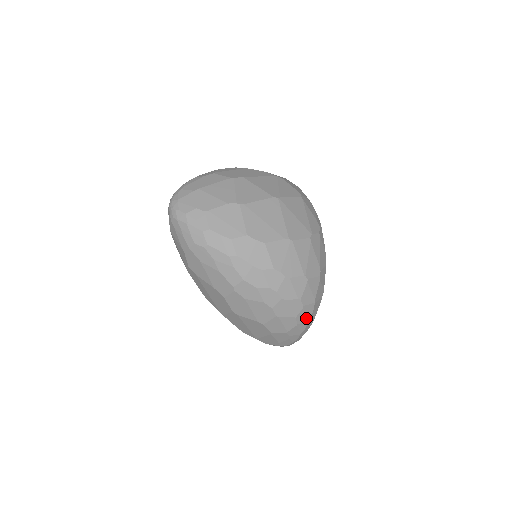
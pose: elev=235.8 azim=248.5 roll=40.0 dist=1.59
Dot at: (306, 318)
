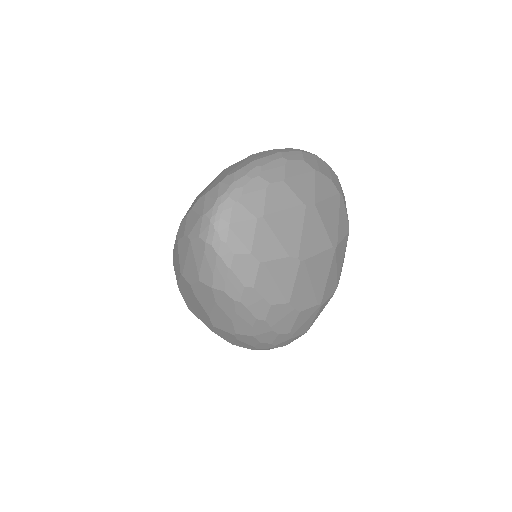
Dot at: occluded
